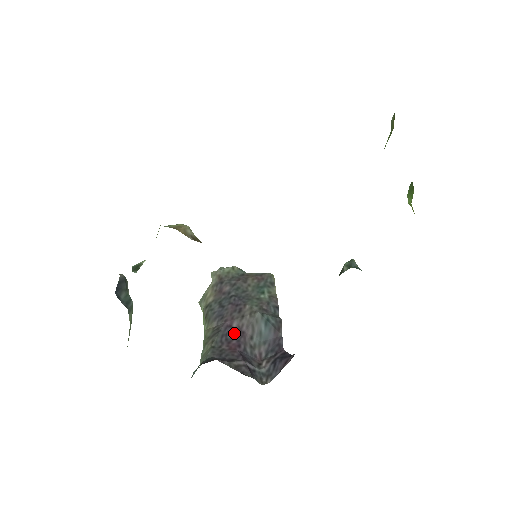
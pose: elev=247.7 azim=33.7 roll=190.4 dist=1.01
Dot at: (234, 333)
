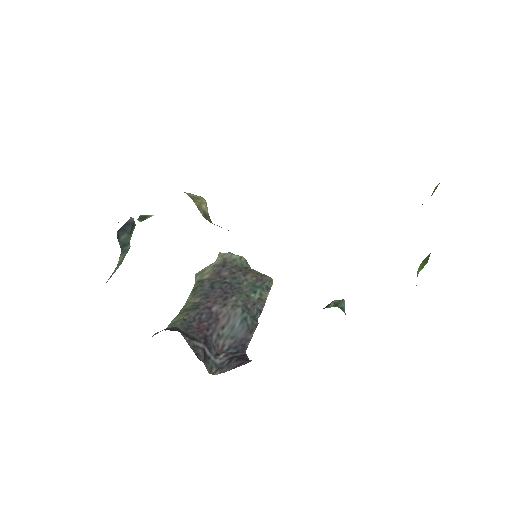
Dot at: (209, 316)
